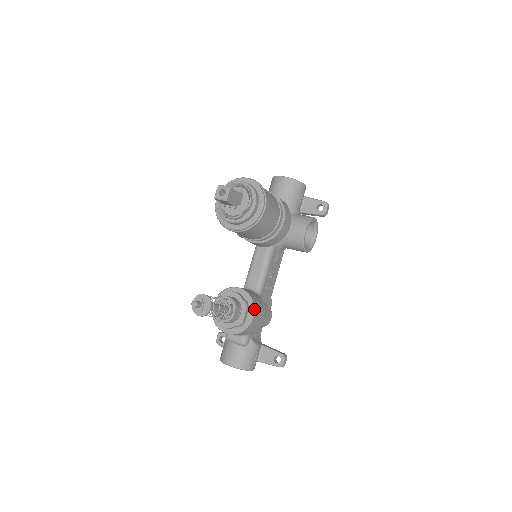
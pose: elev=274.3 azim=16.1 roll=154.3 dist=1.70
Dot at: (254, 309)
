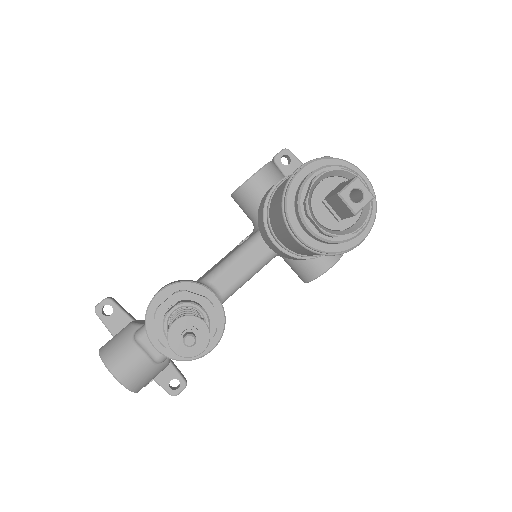
Dot at: occluded
